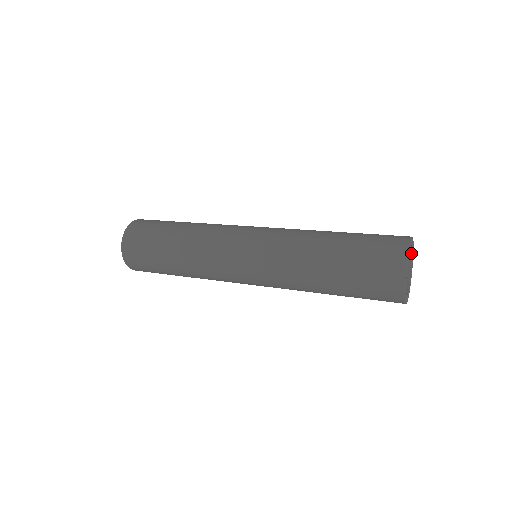
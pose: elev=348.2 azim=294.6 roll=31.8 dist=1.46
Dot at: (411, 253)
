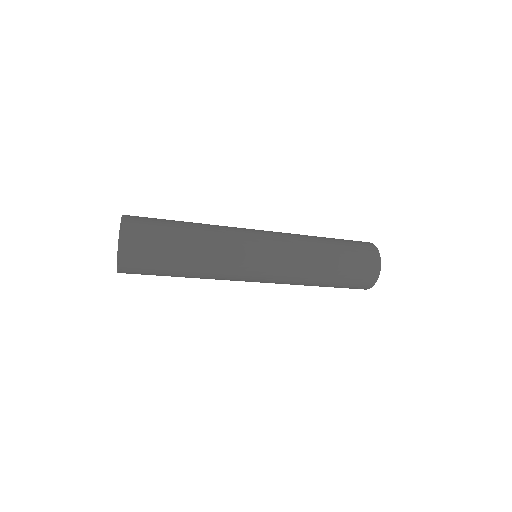
Dot at: occluded
